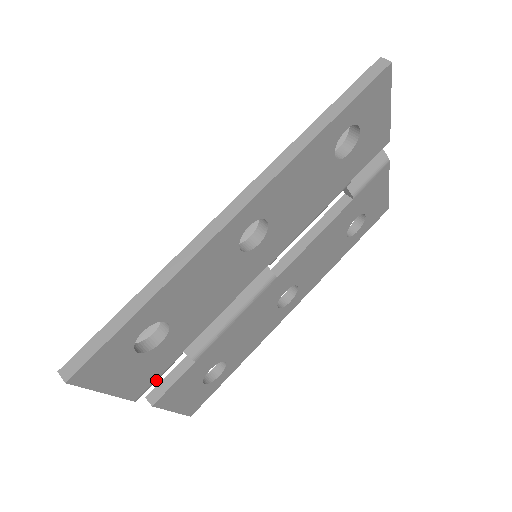
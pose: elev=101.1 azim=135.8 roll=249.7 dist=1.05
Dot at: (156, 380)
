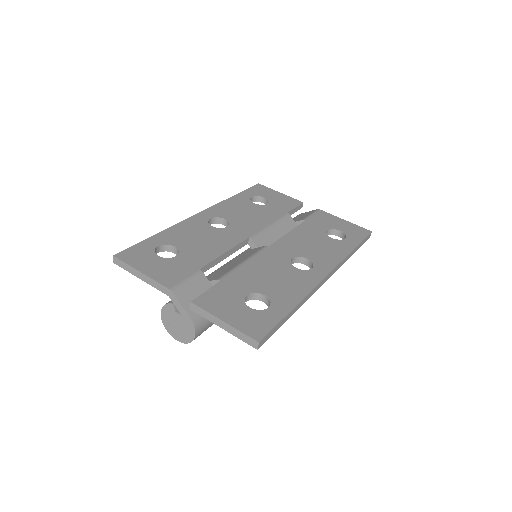
Dot at: (185, 281)
